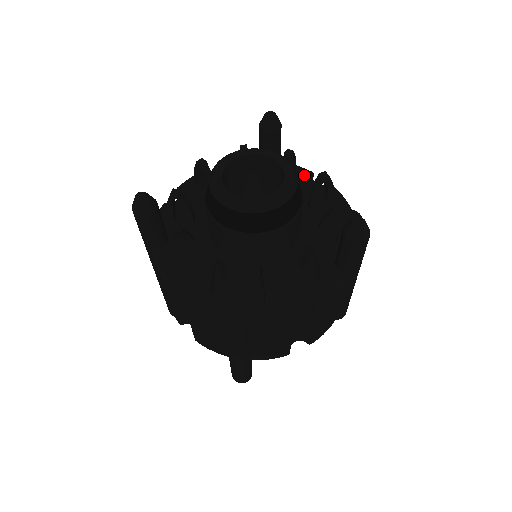
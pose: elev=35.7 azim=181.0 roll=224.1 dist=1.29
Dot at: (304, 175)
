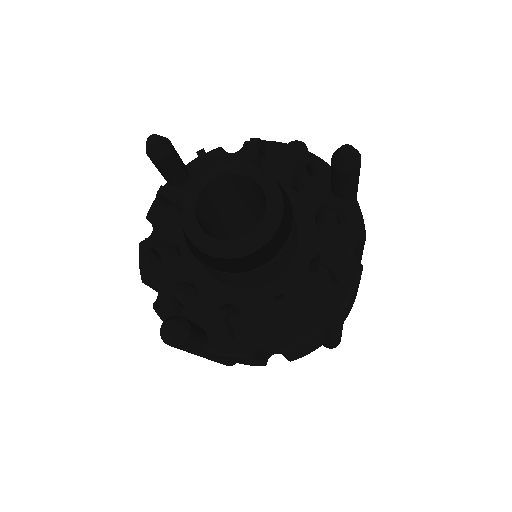
Dot at: (218, 157)
